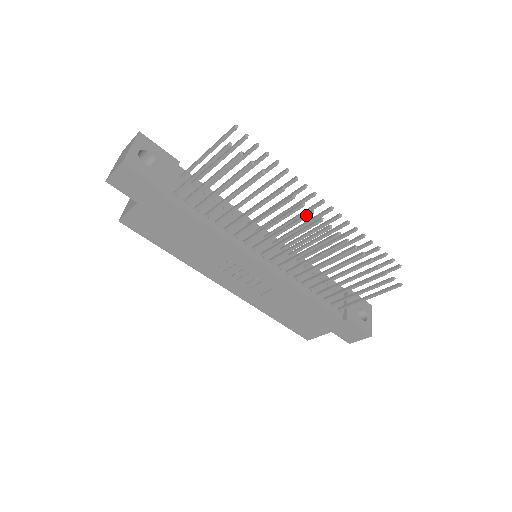
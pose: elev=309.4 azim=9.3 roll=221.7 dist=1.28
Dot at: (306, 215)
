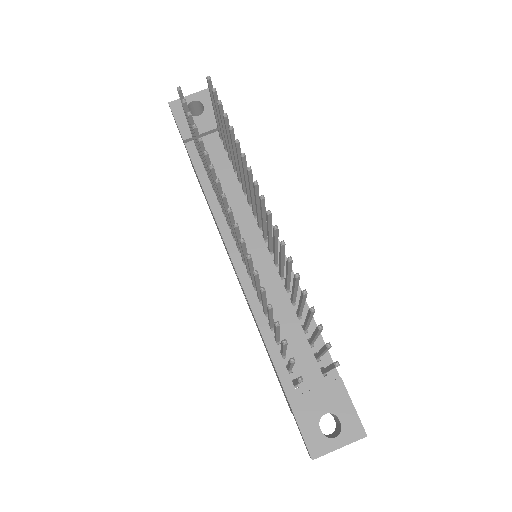
Dot at: (222, 198)
